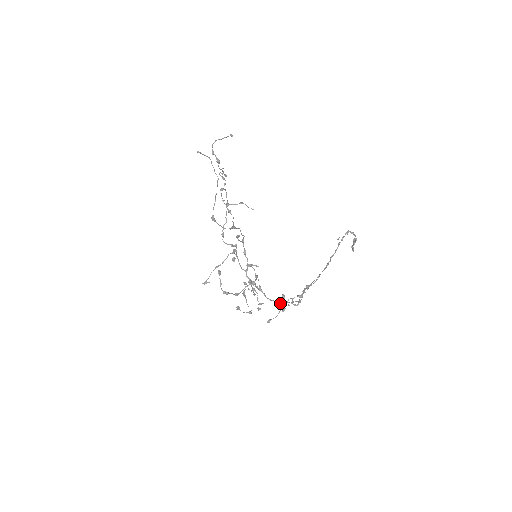
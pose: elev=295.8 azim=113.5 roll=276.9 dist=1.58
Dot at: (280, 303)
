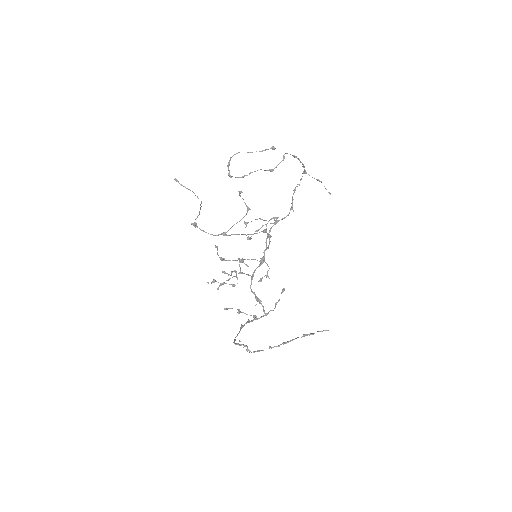
Dot at: (256, 300)
